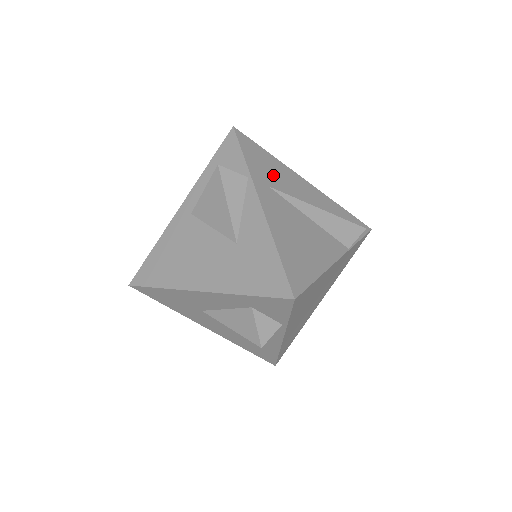
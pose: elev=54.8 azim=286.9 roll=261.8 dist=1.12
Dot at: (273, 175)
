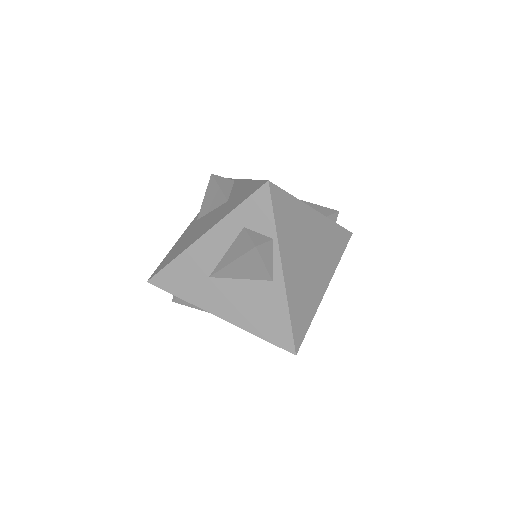
Dot at: occluded
